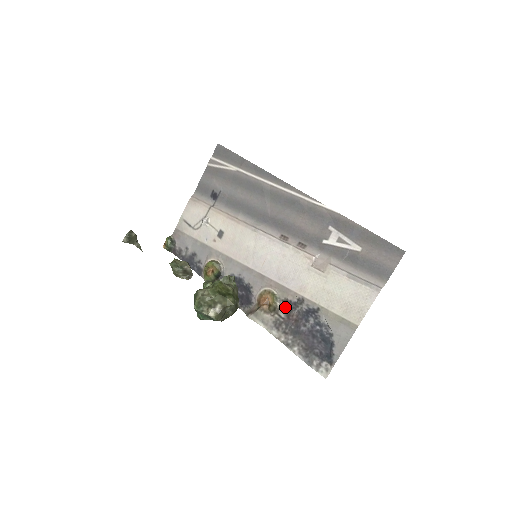
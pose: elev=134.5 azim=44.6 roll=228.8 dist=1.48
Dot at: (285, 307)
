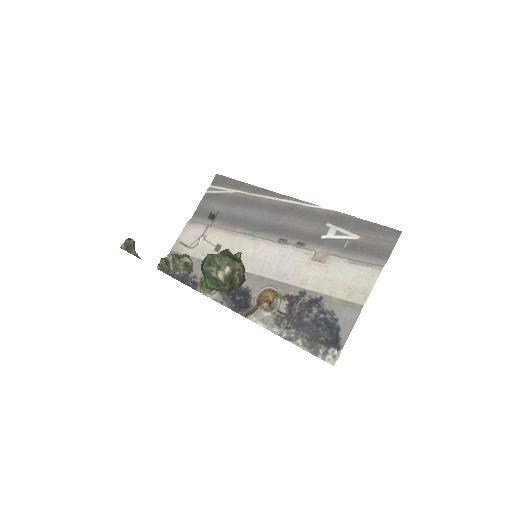
Dot at: (286, 302)
